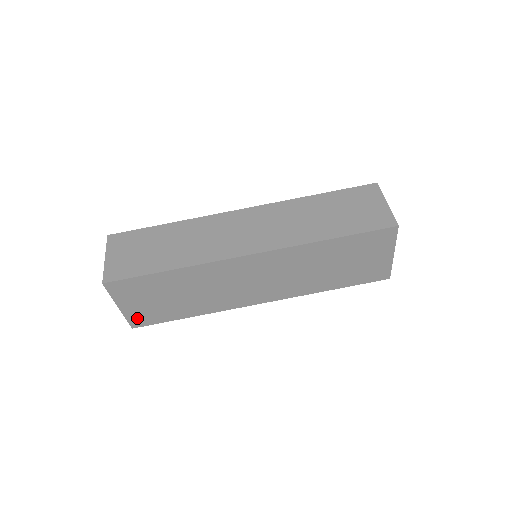
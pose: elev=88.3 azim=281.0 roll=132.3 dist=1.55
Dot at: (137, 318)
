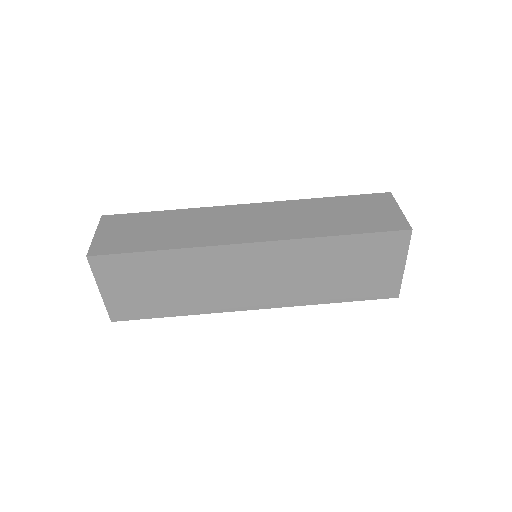
Dot at: (118, 308)
